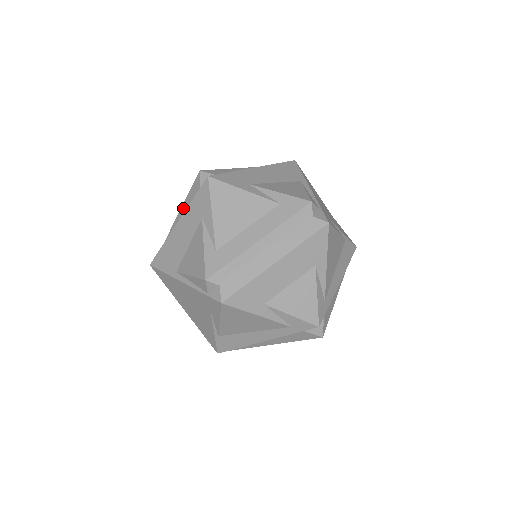
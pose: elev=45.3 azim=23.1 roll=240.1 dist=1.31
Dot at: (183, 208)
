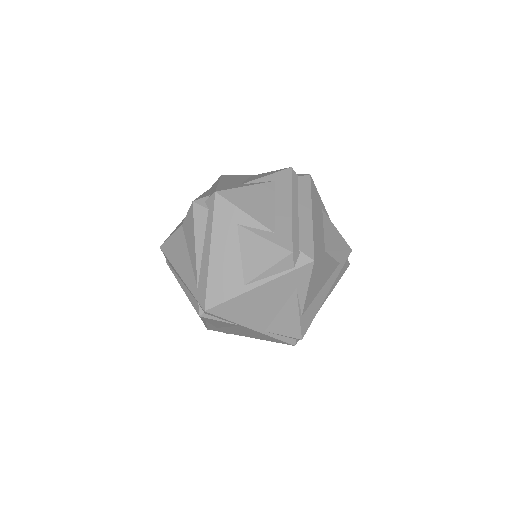
Dot at: (199, 241)
